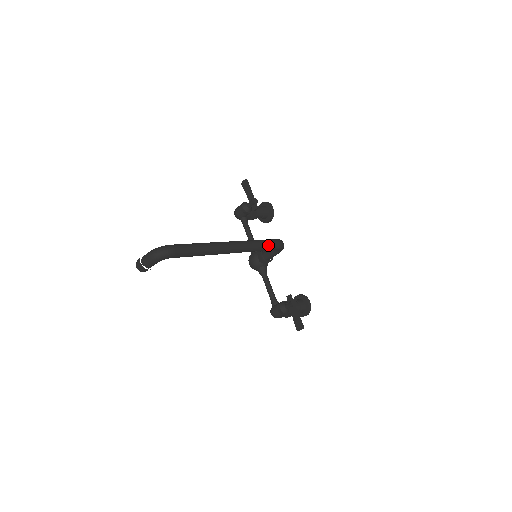
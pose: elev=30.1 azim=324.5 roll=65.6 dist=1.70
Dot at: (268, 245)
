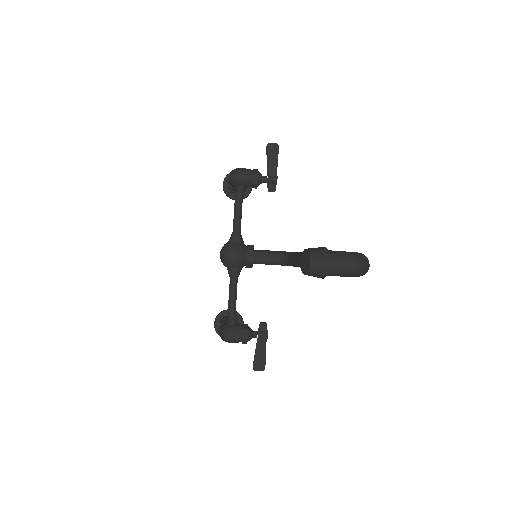
Dot at: occluded
